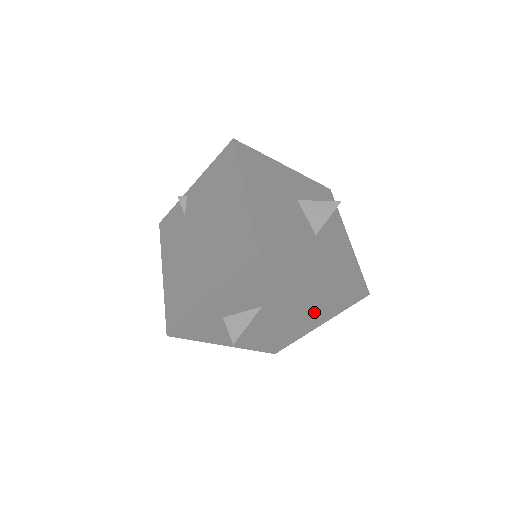
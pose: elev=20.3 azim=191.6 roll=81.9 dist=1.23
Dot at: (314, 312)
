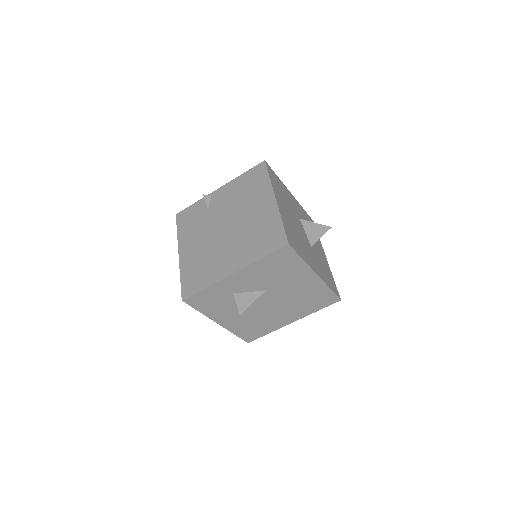
Dot at: (297, 307)
